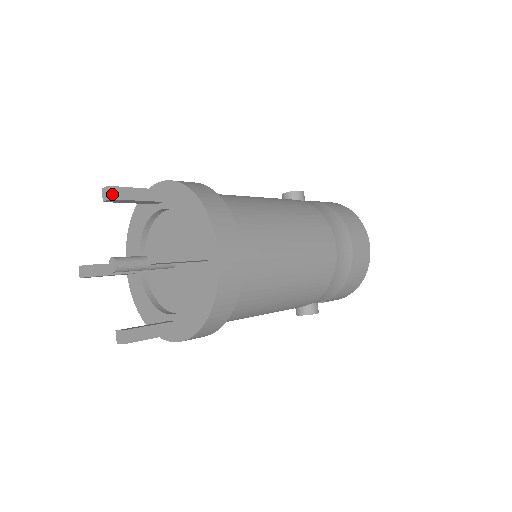
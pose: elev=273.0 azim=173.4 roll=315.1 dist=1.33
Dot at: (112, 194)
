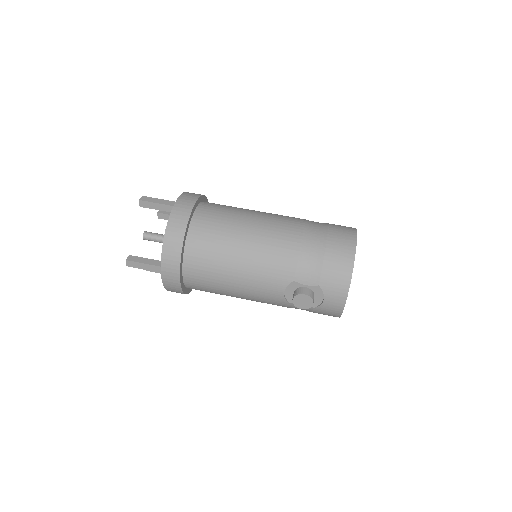
Dot at: (160, 211)
